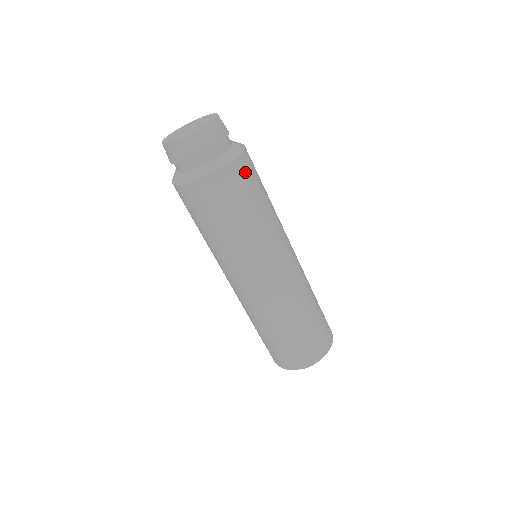
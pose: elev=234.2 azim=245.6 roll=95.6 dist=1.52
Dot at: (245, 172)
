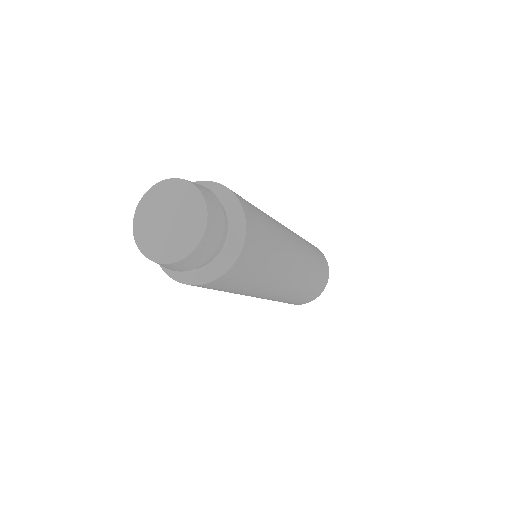
Dot at: (246, 263)
